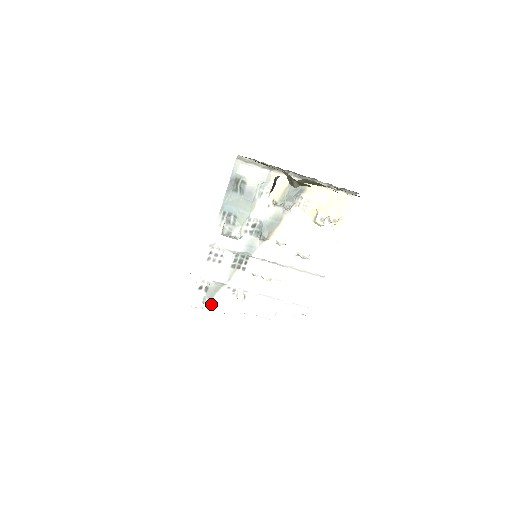
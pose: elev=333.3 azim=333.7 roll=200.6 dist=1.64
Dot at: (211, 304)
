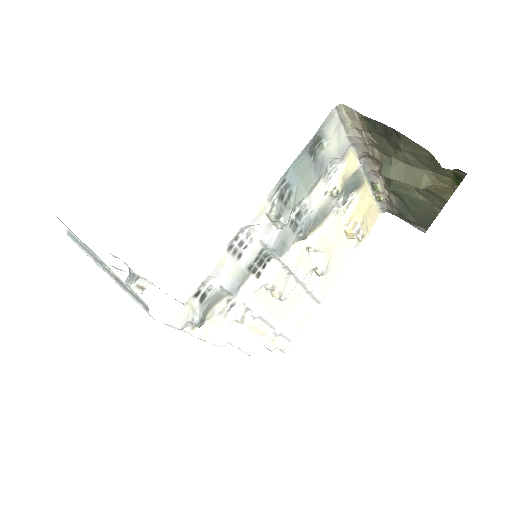
Dot at: (201, 324)
